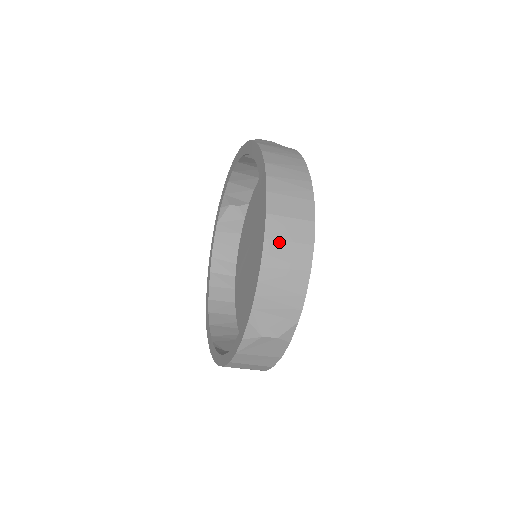
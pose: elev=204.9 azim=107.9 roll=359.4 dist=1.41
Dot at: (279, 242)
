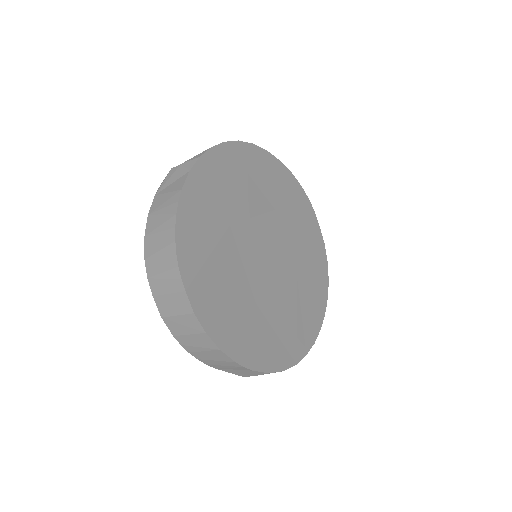
Dot at: (183, 336)
